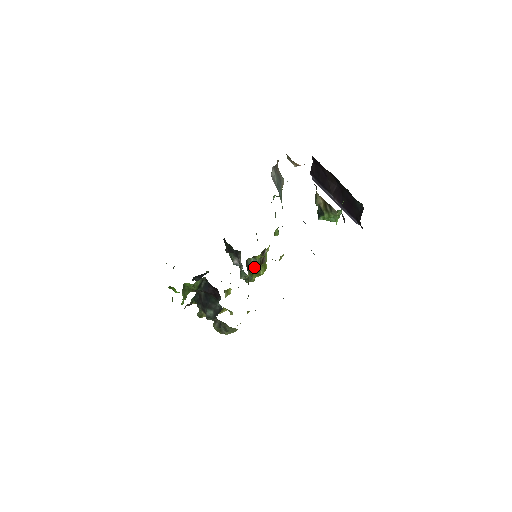
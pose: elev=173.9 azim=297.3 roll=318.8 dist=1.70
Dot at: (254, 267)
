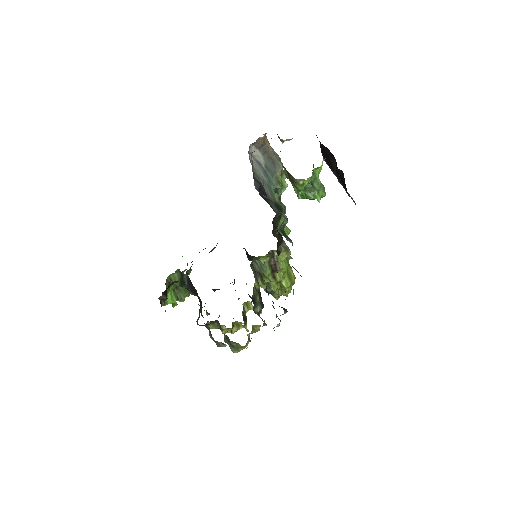
Dot at: (263, 272)
